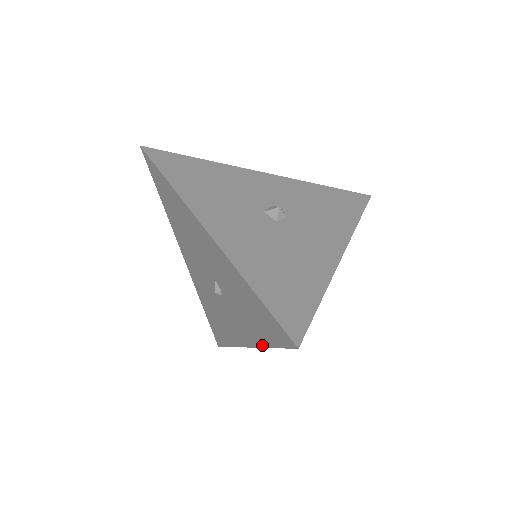
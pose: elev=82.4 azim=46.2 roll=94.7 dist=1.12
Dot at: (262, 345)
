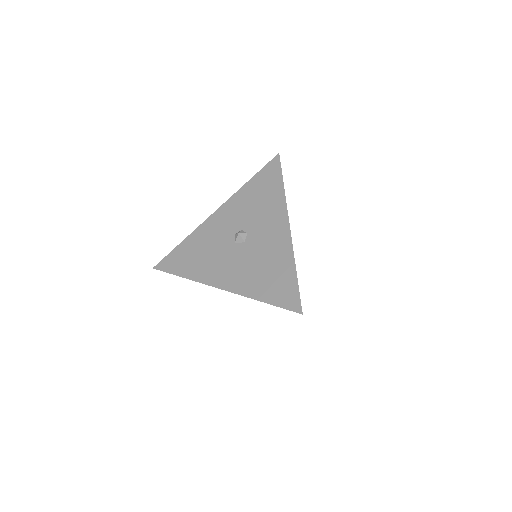
Dot at: occluded
